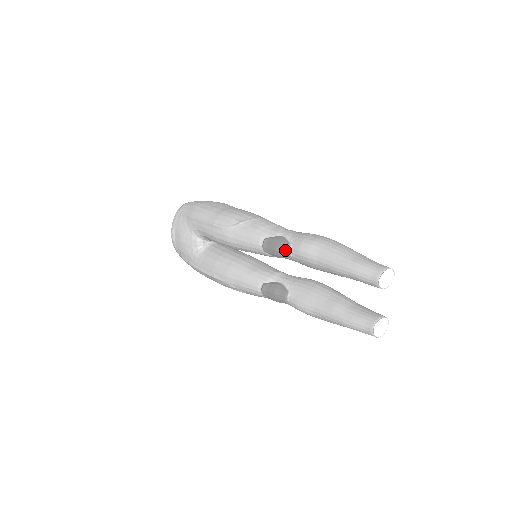
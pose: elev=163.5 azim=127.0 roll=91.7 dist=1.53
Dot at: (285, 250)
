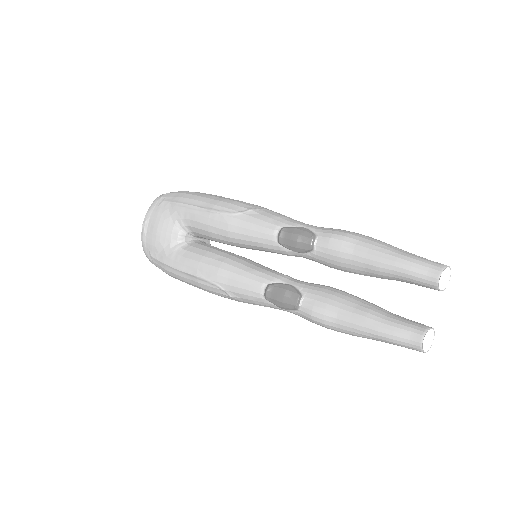
Dot at: (309, 241)
